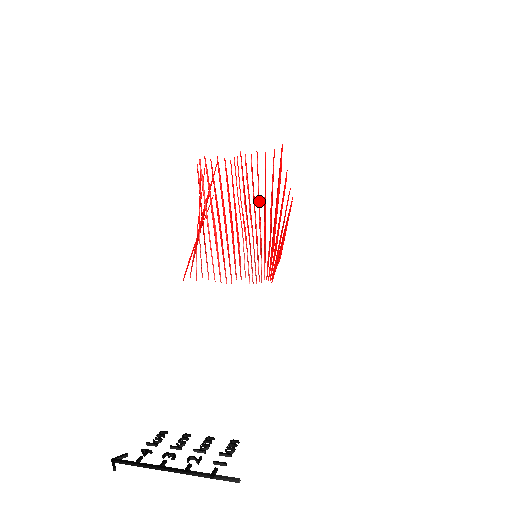
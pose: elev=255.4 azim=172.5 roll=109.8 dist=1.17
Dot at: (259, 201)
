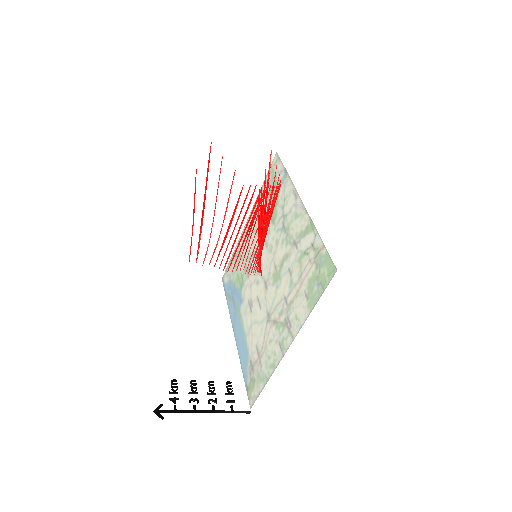
Dot at: occluded
